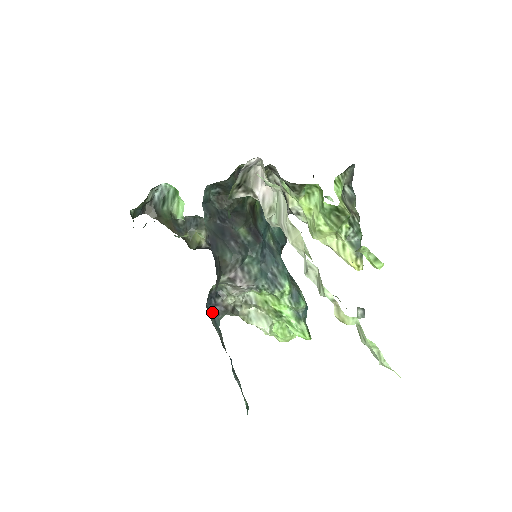
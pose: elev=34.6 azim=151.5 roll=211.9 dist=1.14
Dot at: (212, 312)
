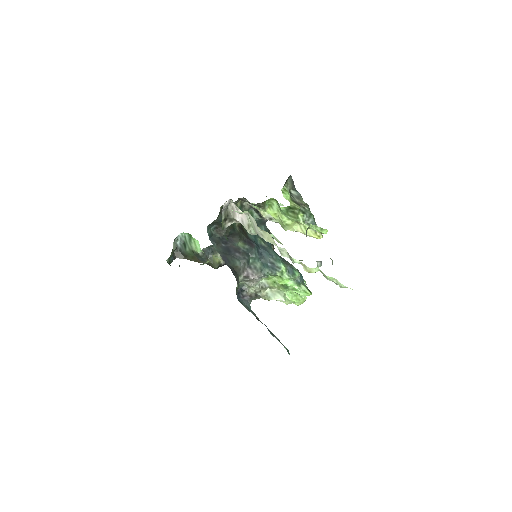
Dot at: (243, 302)
